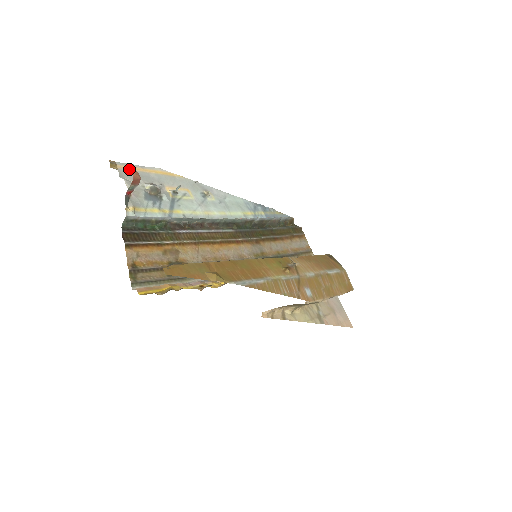
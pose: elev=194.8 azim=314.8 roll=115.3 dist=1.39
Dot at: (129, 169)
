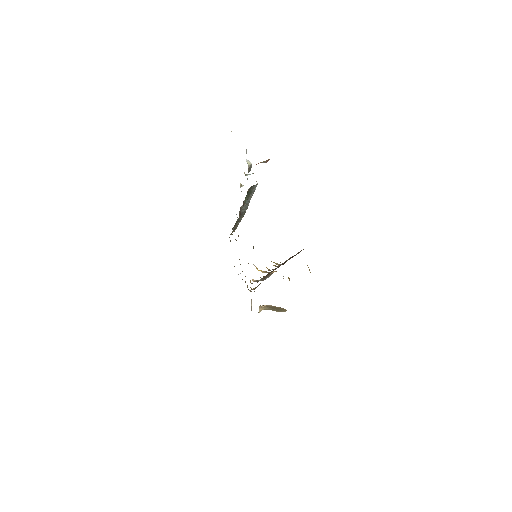
Dot at: occluded
